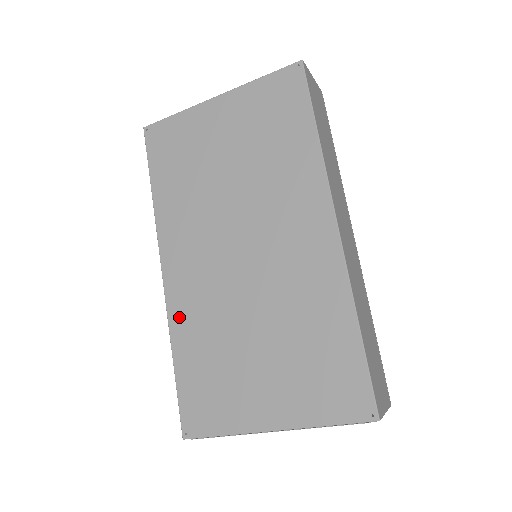
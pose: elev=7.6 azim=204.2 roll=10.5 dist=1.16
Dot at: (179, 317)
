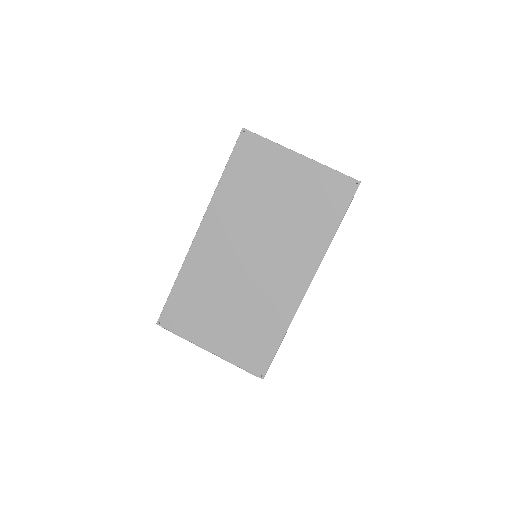
Dot at: (193, 263)
